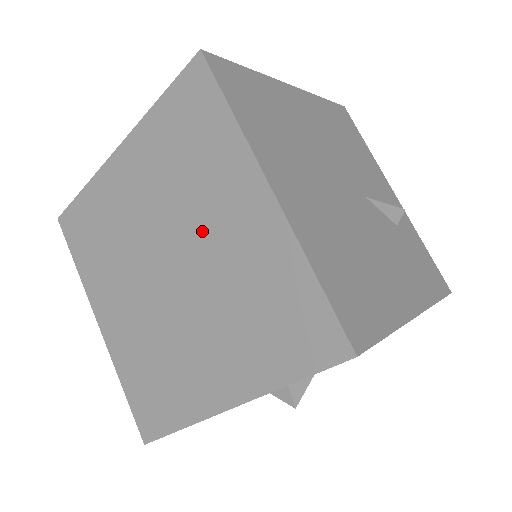
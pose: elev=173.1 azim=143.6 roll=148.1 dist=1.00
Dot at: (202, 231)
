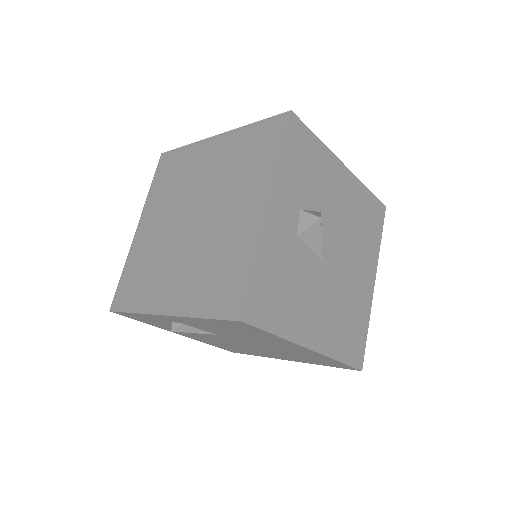
Dot at: (199, 184)
